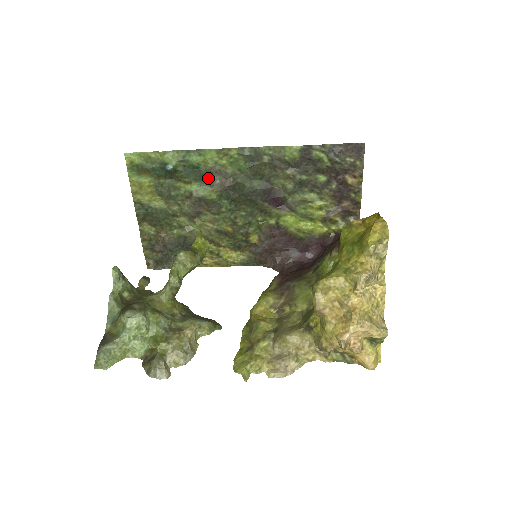
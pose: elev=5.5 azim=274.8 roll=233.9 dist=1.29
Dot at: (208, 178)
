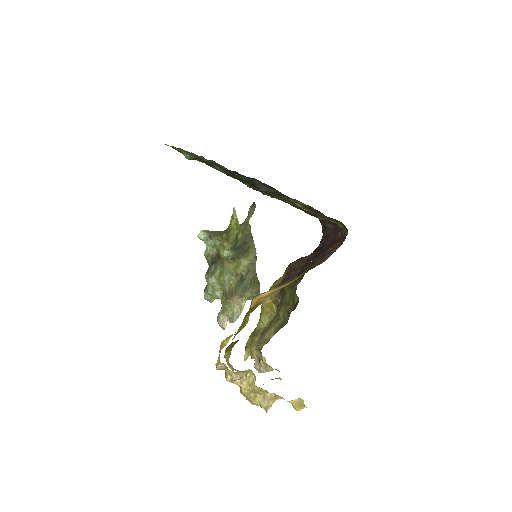
Dot at: occluded
